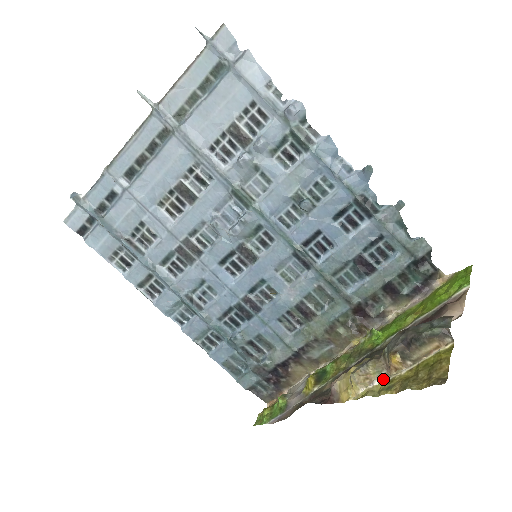
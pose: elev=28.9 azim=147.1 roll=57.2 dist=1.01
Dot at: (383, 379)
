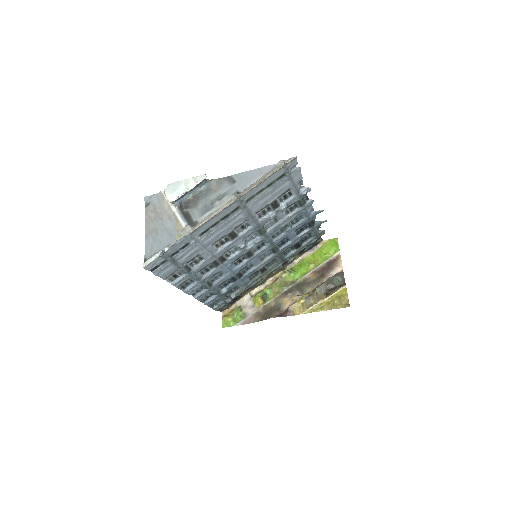
Dot at: (316, 303)
